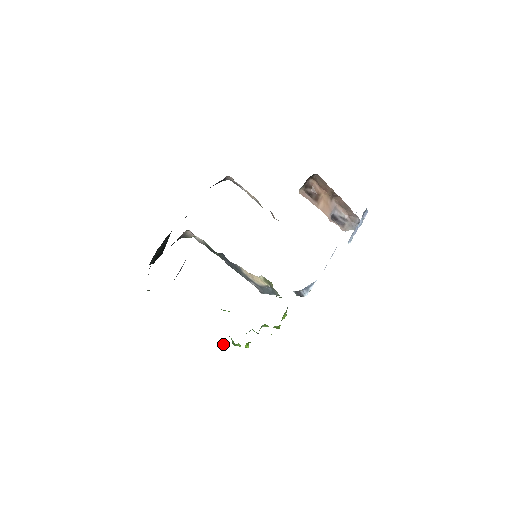
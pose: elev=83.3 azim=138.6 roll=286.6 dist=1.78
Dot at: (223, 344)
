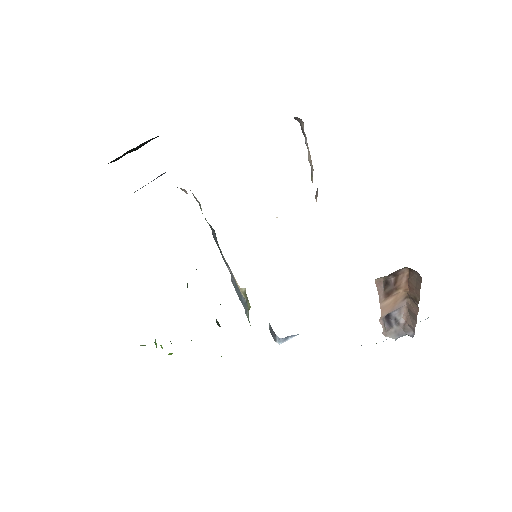
Dot at: occluded
